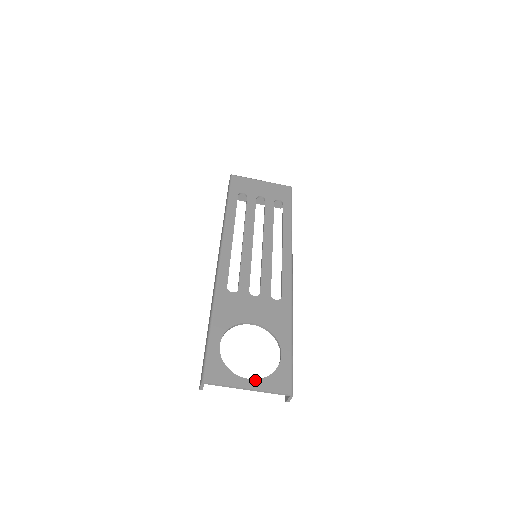
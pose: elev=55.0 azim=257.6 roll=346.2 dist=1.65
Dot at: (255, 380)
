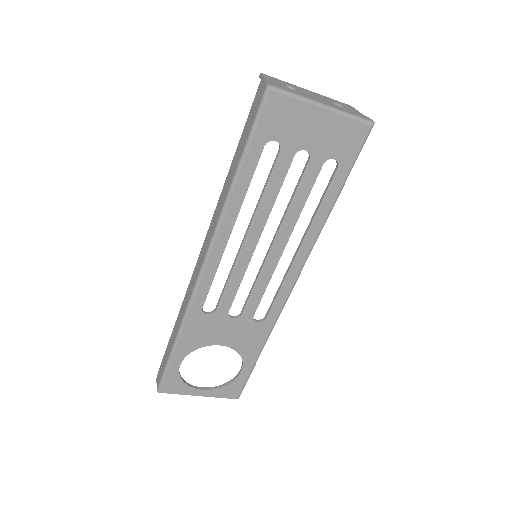
Dot at: (208, 391)
